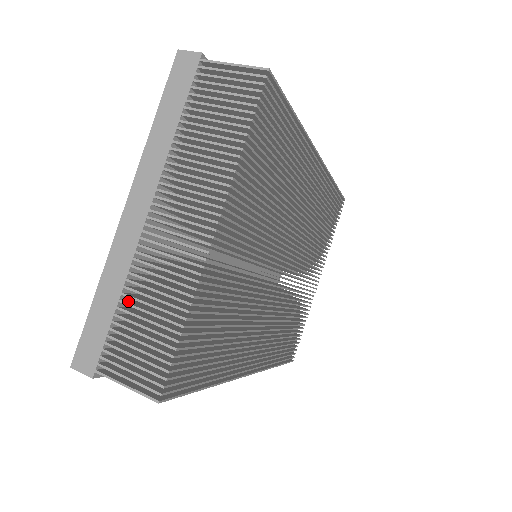
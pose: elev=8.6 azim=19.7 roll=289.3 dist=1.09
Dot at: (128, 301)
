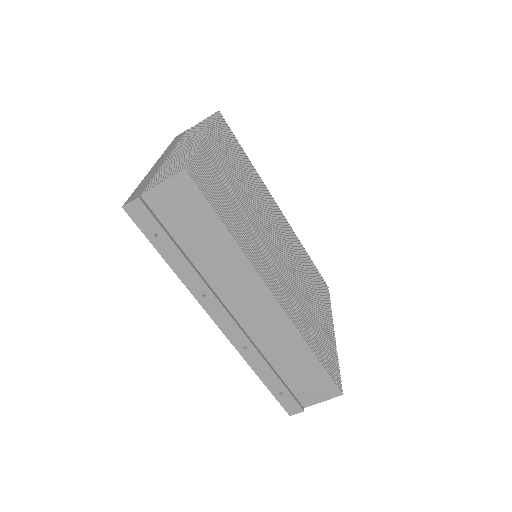
Dot at: occluded
